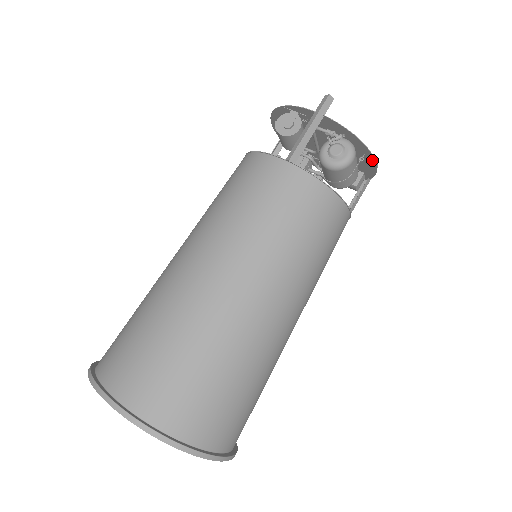
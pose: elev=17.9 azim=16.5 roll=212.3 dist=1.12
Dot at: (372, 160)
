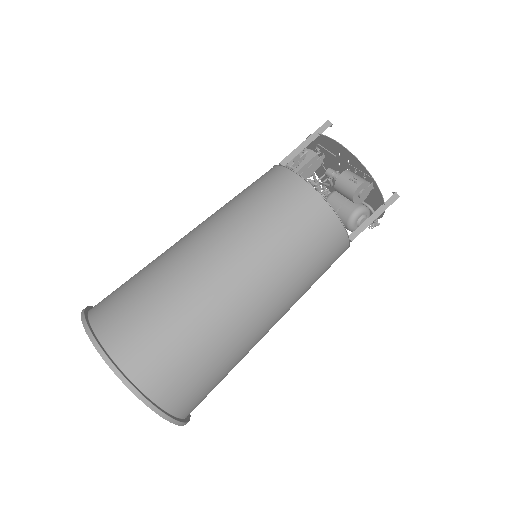
Dot at: occluded
